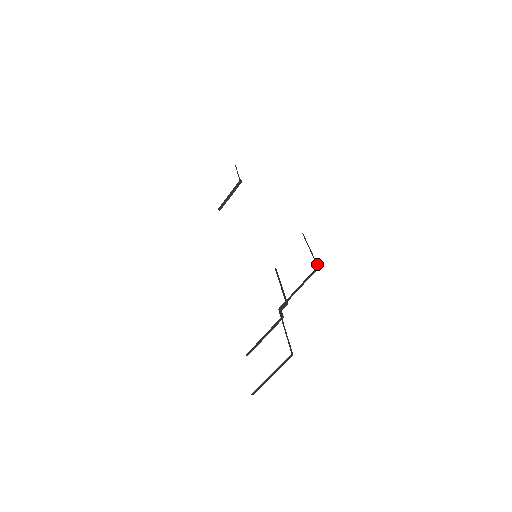
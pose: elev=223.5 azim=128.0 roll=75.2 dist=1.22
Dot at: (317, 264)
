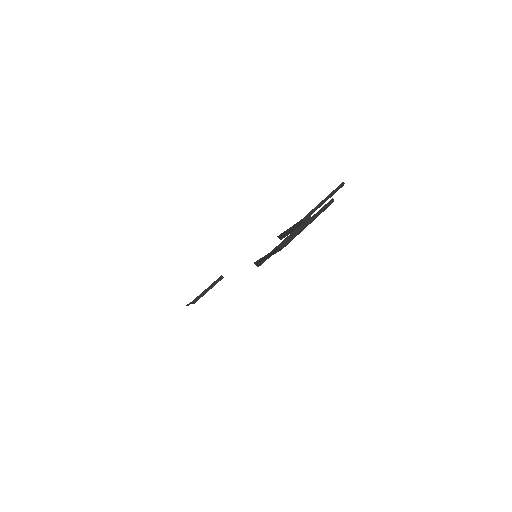
Dot at: (342, 184)
